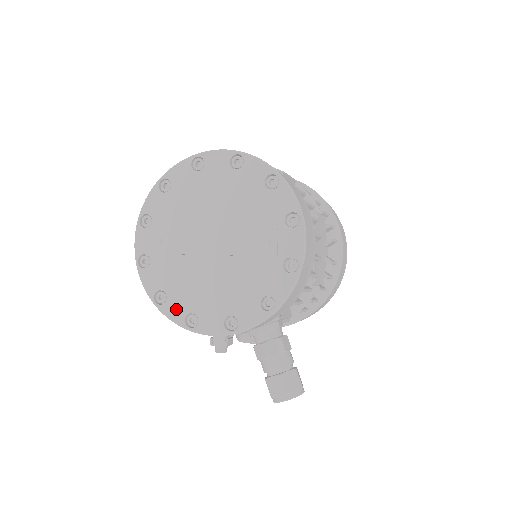
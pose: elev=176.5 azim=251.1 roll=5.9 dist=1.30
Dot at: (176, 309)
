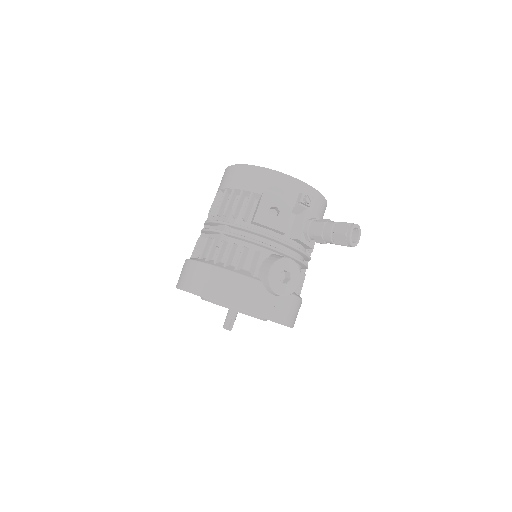
Dot at: occluded
